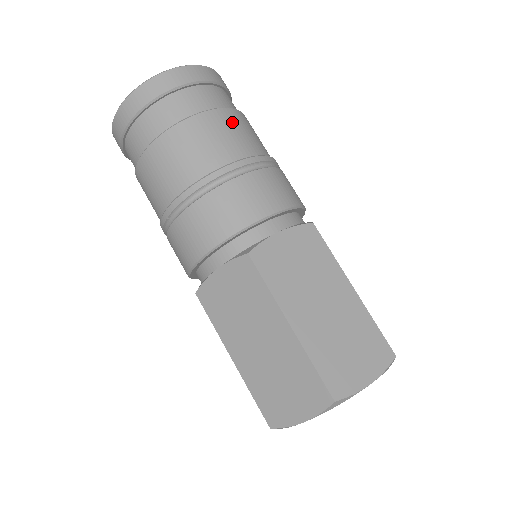
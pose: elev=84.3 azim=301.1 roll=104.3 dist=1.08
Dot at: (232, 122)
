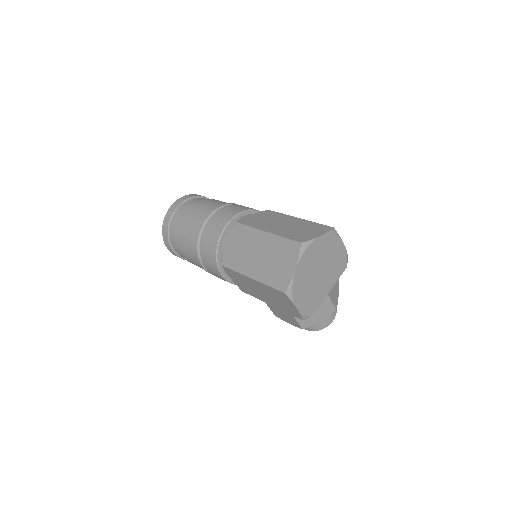
Dot at: (216, 200)
